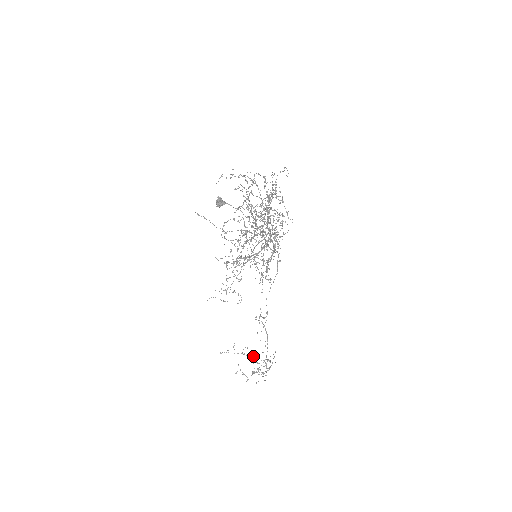
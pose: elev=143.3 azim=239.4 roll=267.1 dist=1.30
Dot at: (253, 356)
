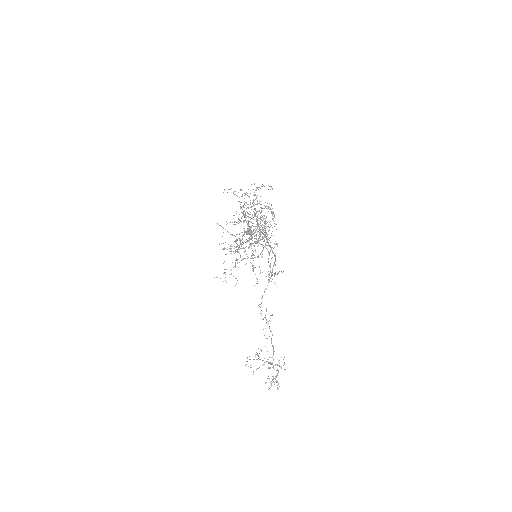
Dot at: occluded
